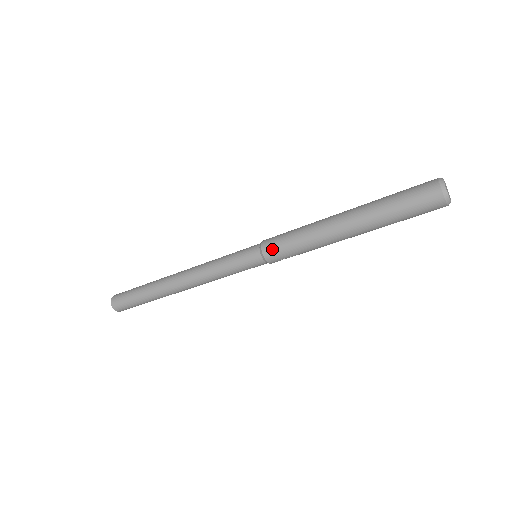
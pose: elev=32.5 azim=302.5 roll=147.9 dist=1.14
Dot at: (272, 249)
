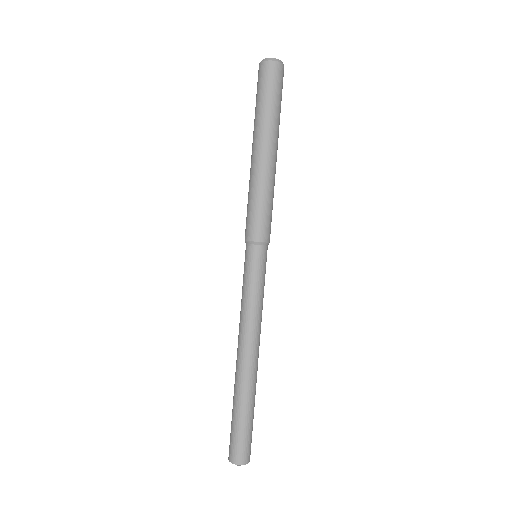
Dot at: (256, 229)
